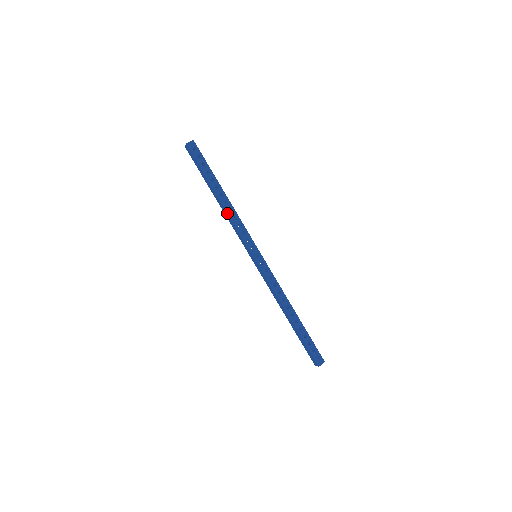
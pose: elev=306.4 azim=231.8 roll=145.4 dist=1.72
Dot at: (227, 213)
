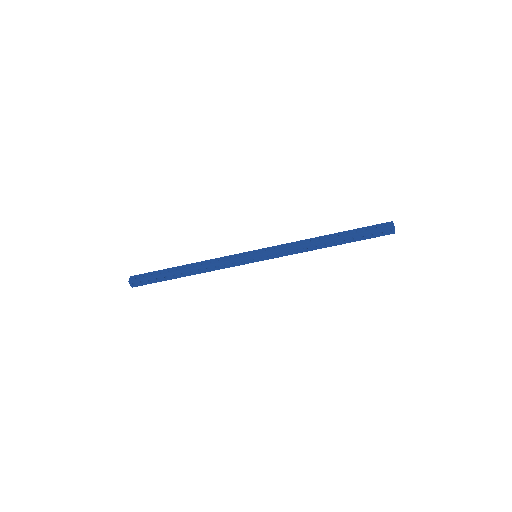
Dot at: (203, 267)
